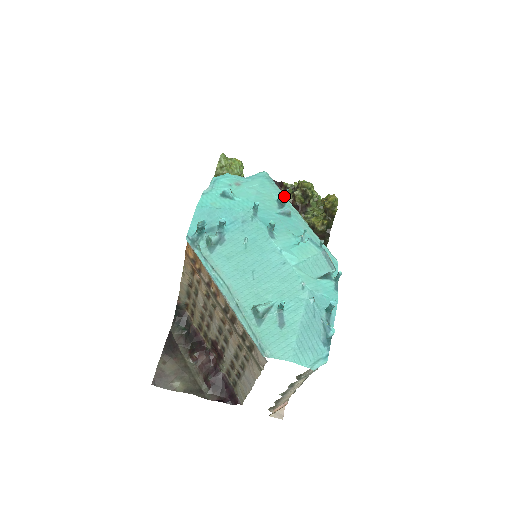
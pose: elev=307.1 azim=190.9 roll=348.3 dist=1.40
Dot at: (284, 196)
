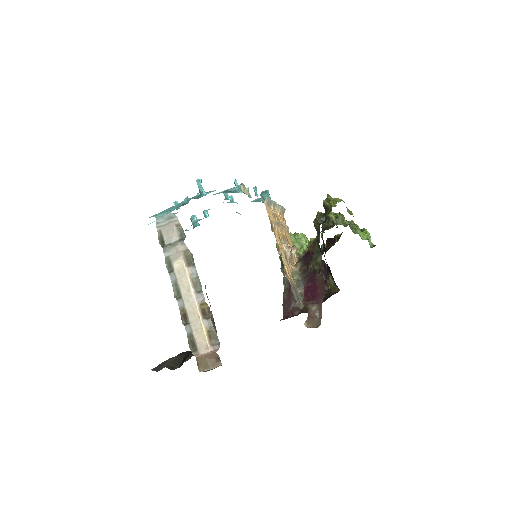
Dot at: (264, 195)
